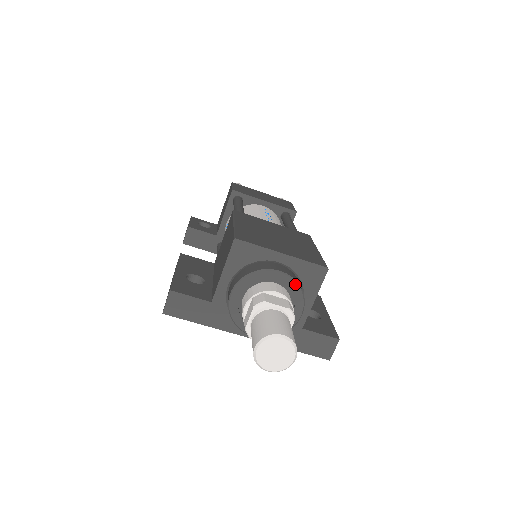
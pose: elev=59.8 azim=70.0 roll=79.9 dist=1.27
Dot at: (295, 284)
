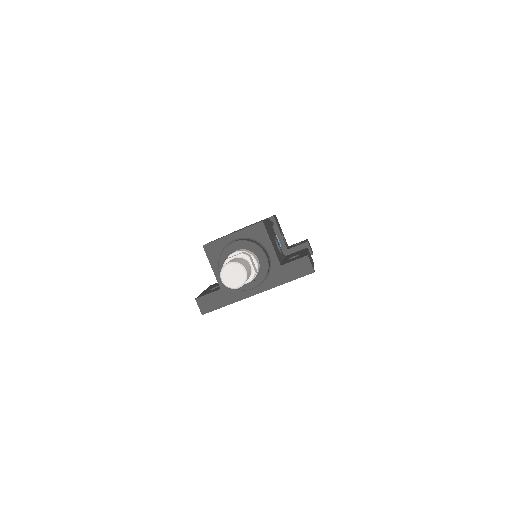
Dot at: (247, 242)
